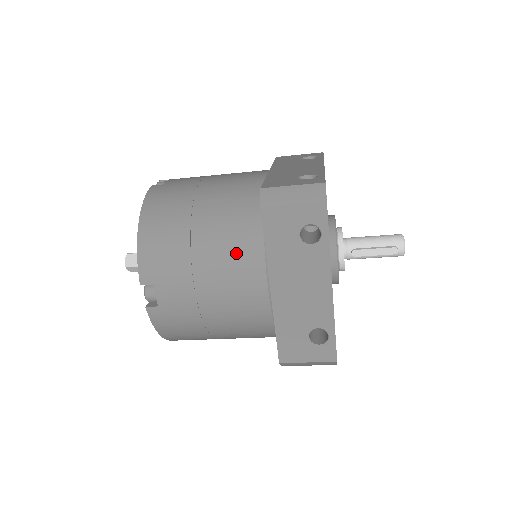
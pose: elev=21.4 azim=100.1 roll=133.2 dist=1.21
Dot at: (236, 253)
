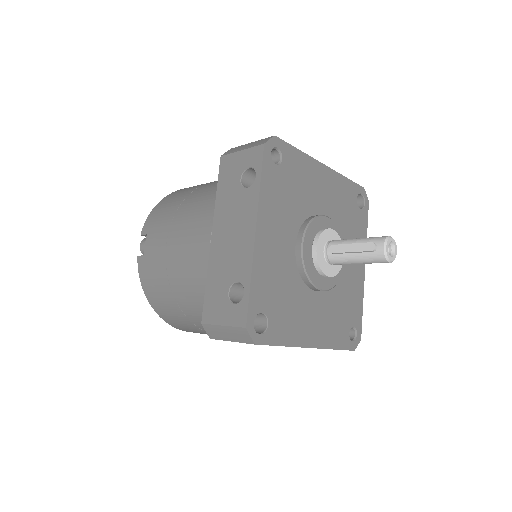
Dot at: (203, 206)
